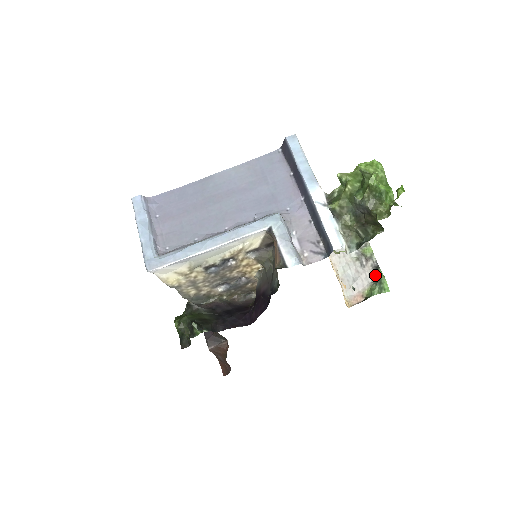
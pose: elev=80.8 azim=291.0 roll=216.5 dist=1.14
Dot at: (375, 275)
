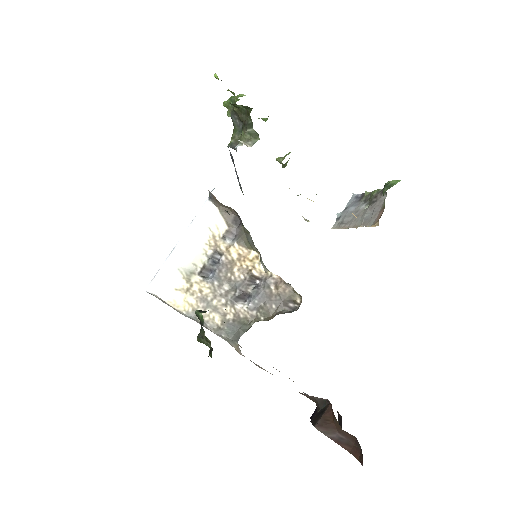
Dot at: occluded
